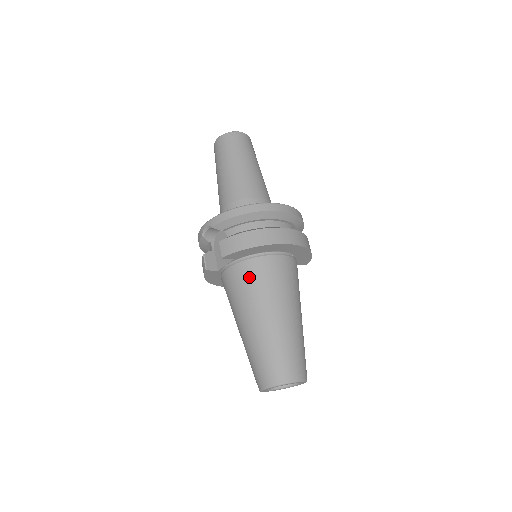
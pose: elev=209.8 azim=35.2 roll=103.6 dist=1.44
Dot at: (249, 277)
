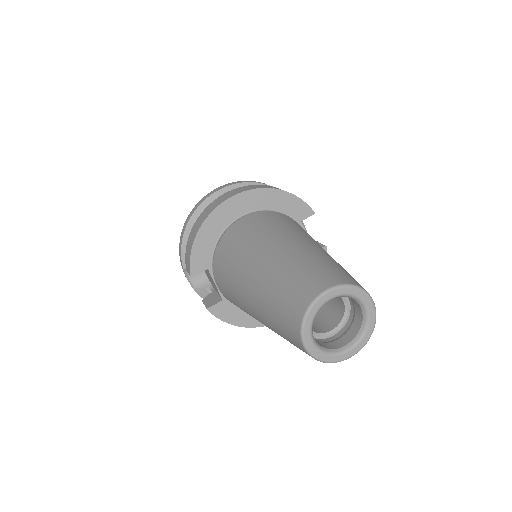
Dot at: (223, 264)
